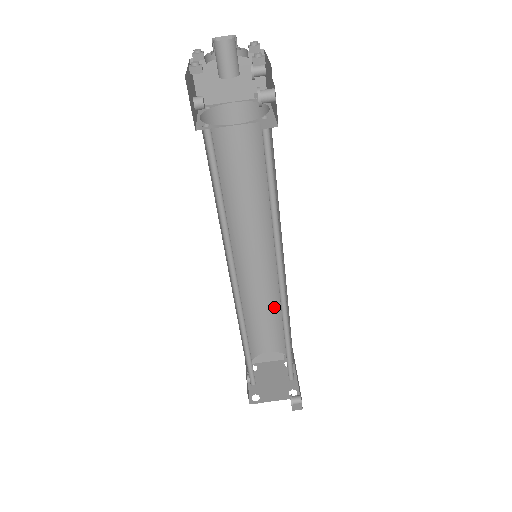
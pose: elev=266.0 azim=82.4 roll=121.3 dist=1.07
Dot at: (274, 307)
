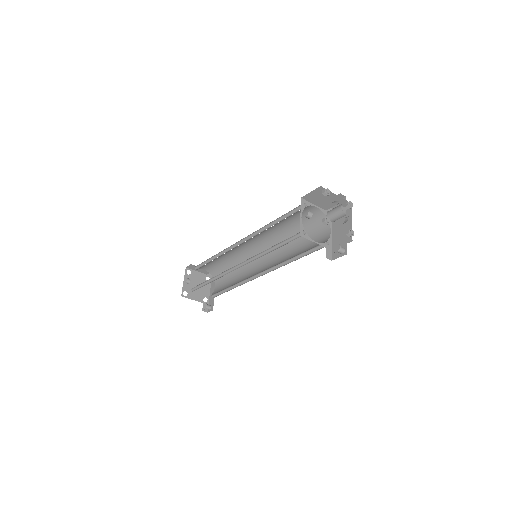
Dot at: (232, 262)
